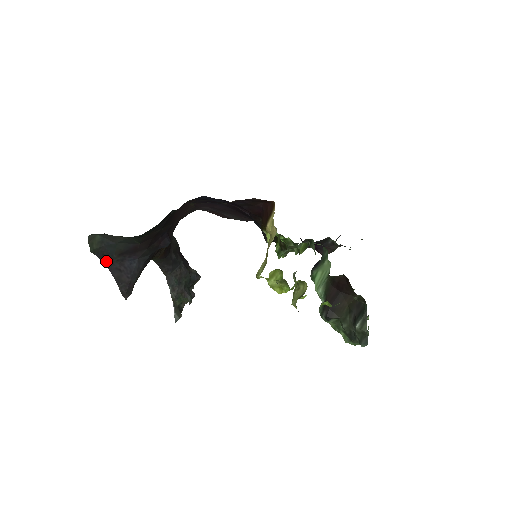
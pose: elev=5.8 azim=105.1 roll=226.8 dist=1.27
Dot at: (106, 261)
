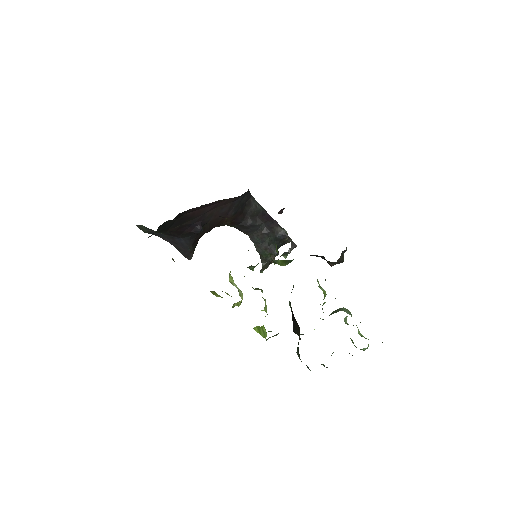
Dot at: (162, 237)
